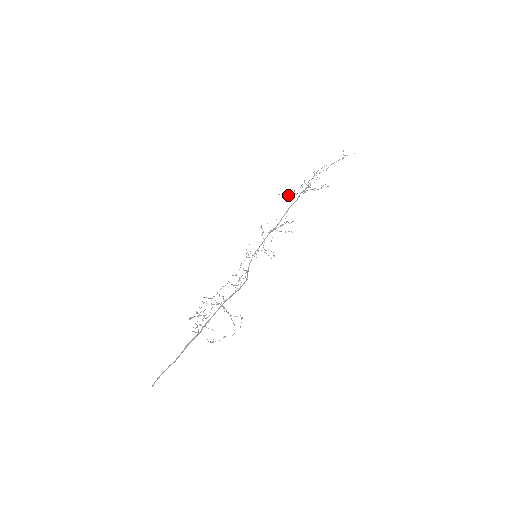
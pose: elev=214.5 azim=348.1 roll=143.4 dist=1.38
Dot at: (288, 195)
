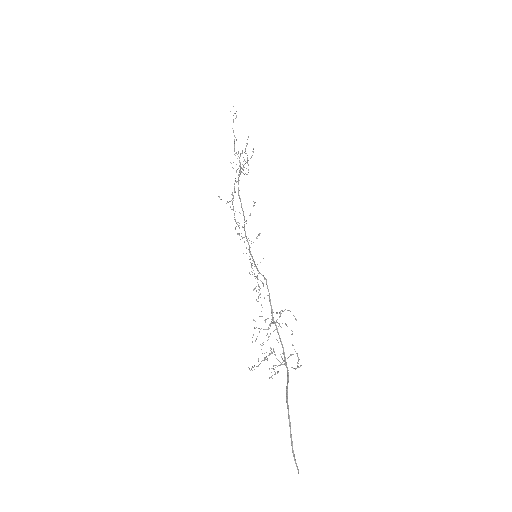
Dot at: occluded
